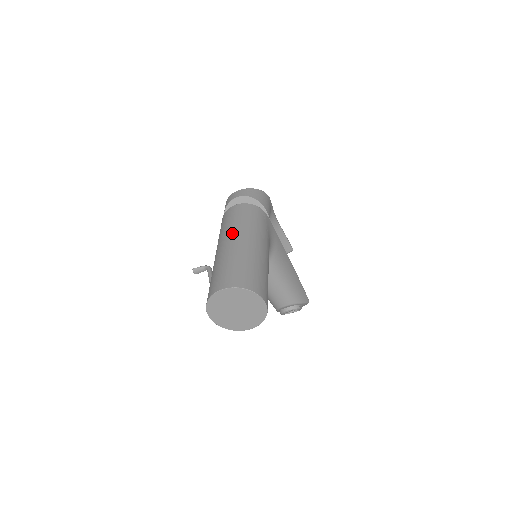
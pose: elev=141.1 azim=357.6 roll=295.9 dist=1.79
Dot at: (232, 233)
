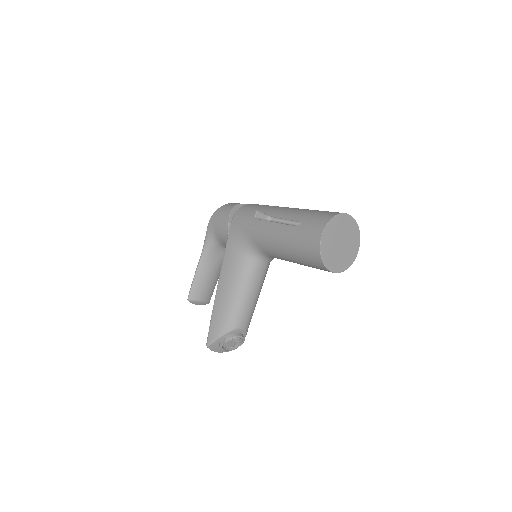
Dot at: occluded
